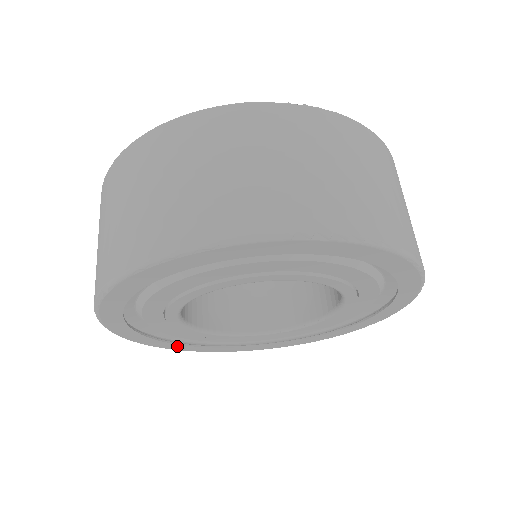
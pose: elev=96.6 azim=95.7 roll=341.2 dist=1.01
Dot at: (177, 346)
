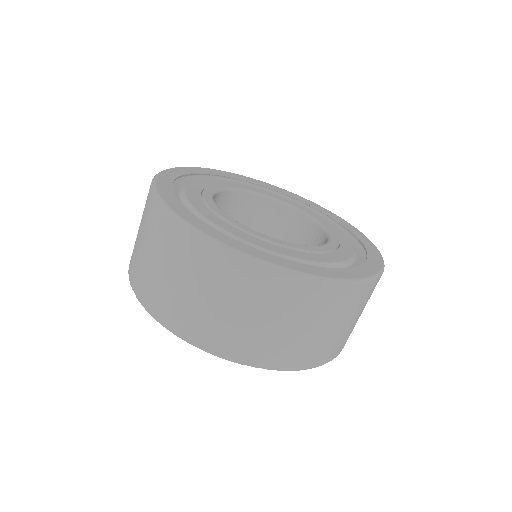
Dot at: occluded
